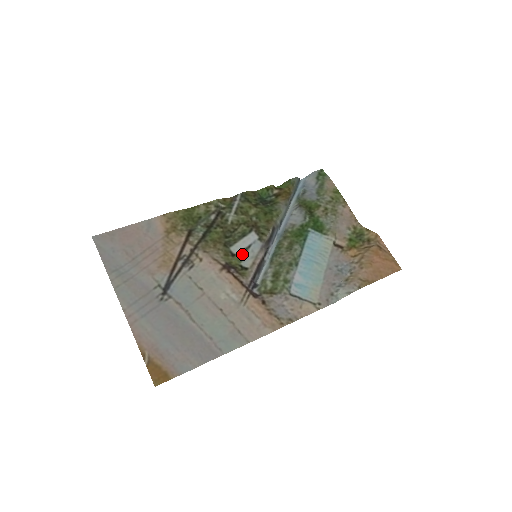
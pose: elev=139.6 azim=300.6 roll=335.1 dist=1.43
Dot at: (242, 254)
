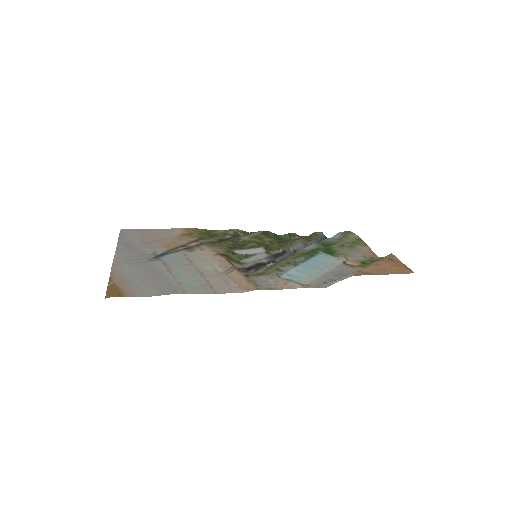
Dot at: (244, 256)
